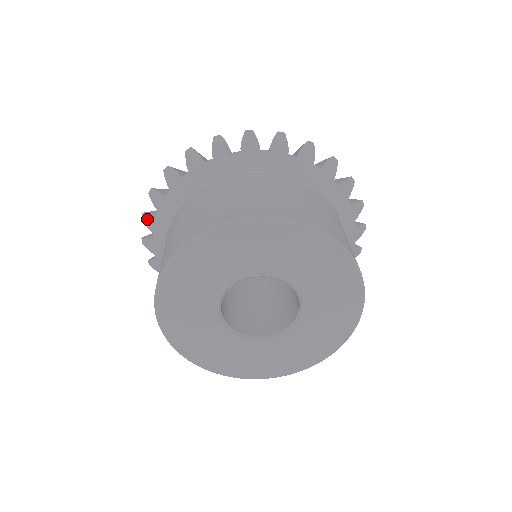
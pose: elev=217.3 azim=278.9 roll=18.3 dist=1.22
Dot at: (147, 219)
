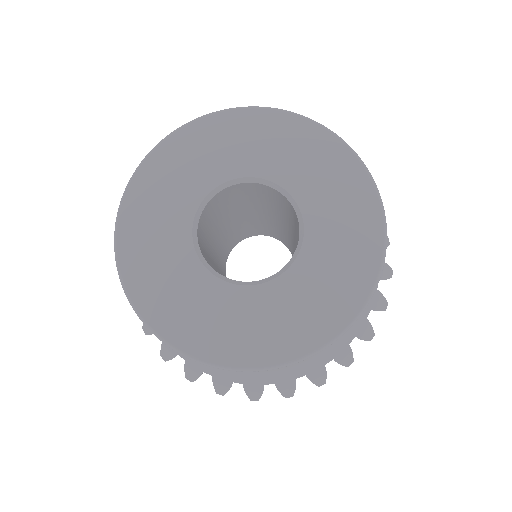
Dot at: occluded
